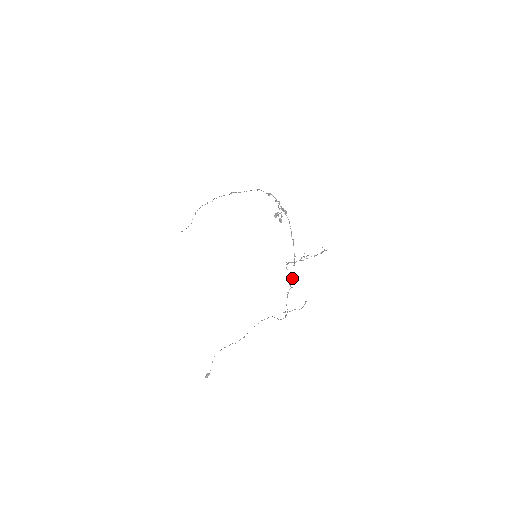
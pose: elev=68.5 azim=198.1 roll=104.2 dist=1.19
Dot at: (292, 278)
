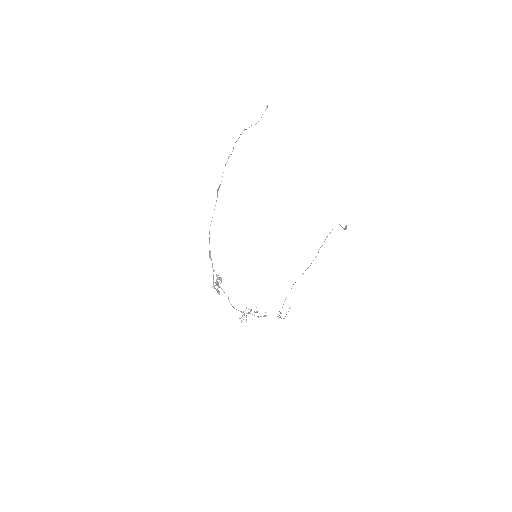
Dot at: occluded
